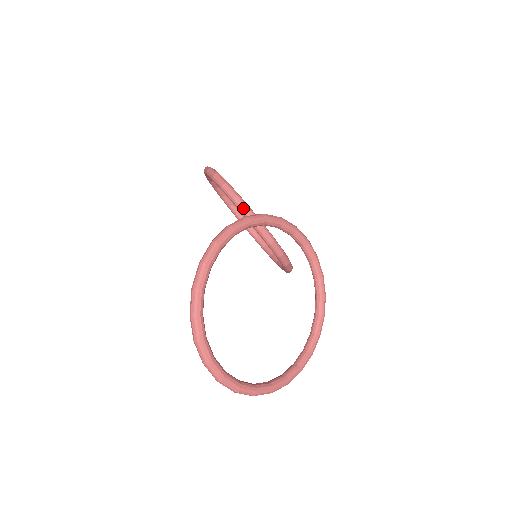
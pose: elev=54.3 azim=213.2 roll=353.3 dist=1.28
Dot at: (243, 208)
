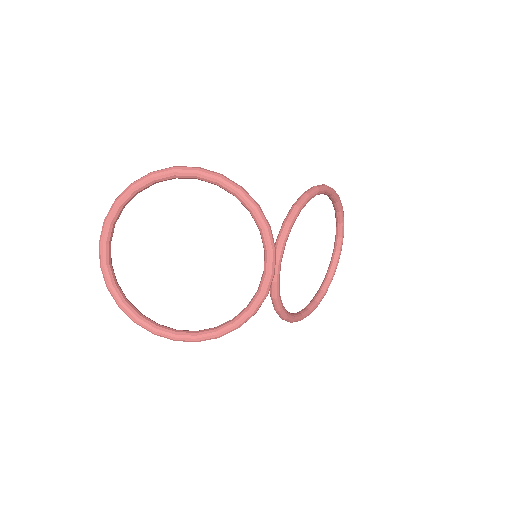
Dot at: (288, 216)
